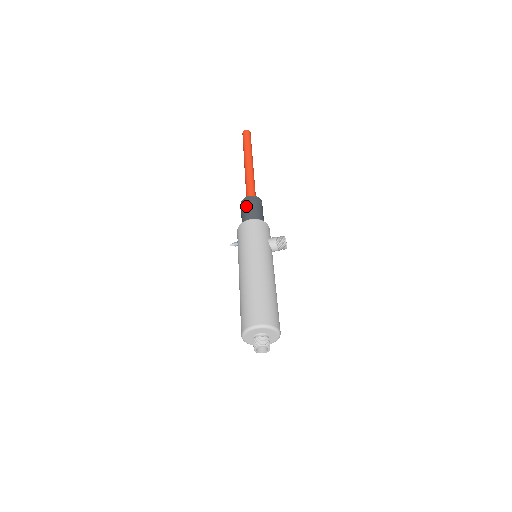
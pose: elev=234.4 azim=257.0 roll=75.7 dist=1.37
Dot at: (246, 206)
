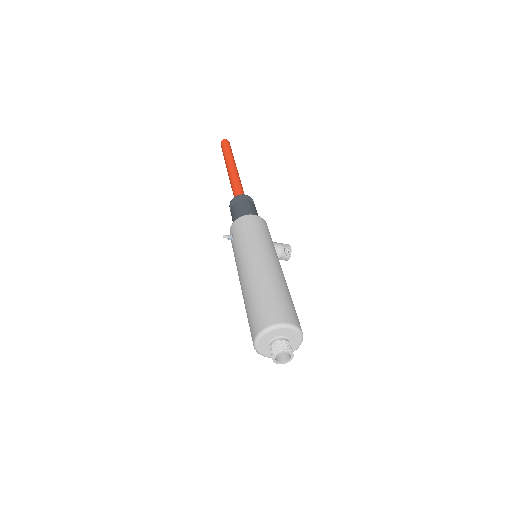
Dot at: (243, 202)
